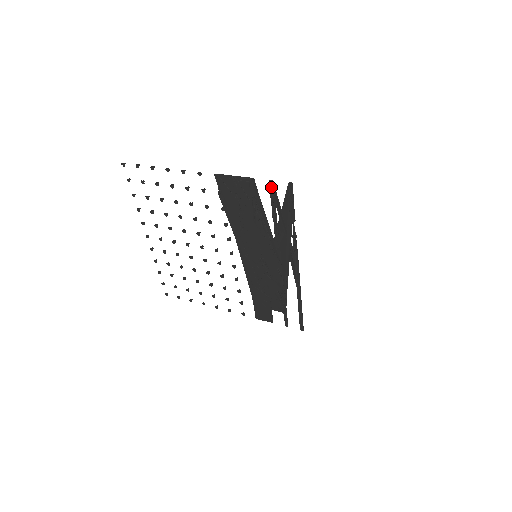
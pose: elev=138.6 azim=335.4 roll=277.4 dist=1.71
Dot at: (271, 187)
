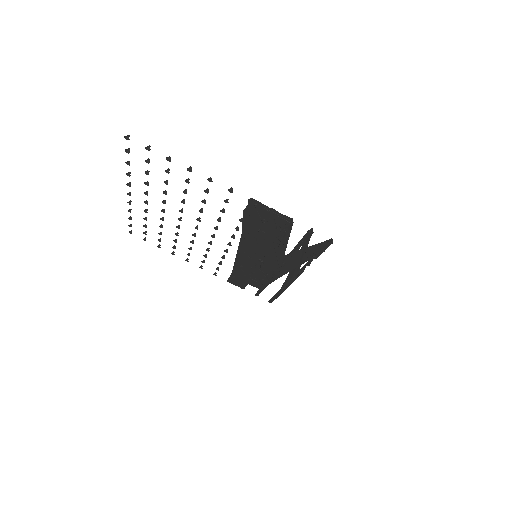
Dot at: (308, 233)
